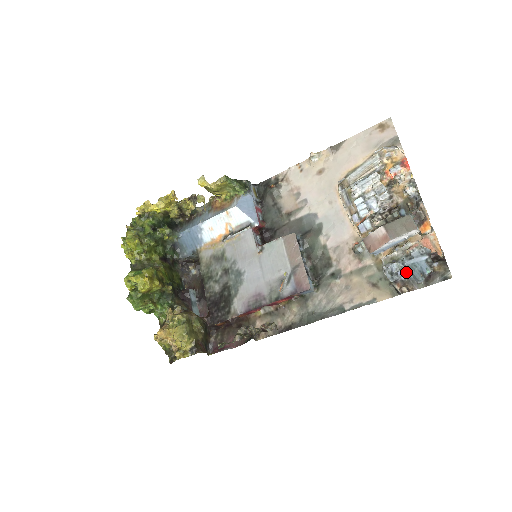
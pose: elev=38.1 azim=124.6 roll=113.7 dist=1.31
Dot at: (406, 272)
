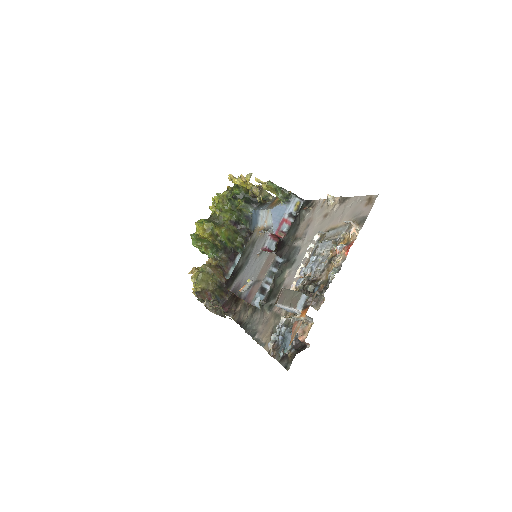
Dot at: (282, 340)
